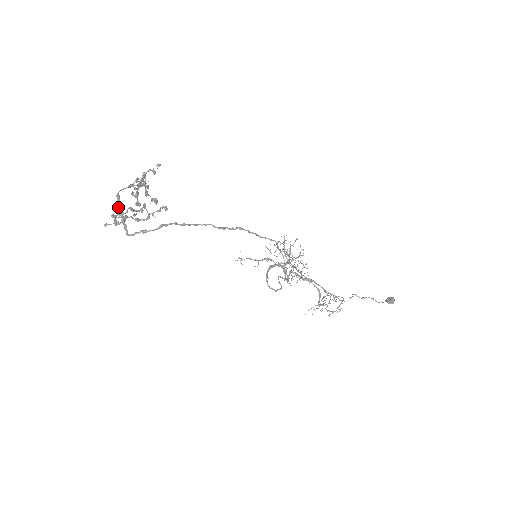
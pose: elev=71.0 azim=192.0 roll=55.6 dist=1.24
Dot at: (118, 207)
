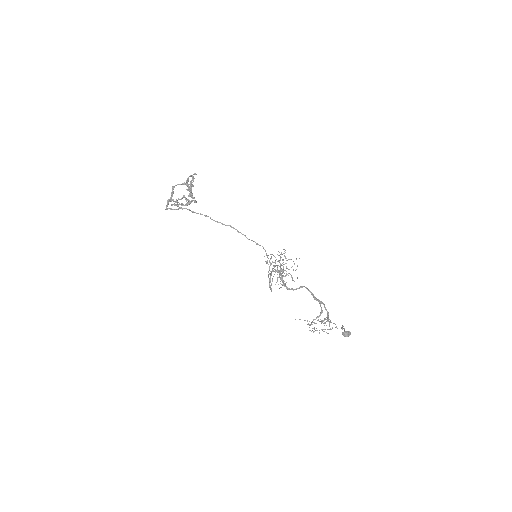
Dot at: (171, 194)
